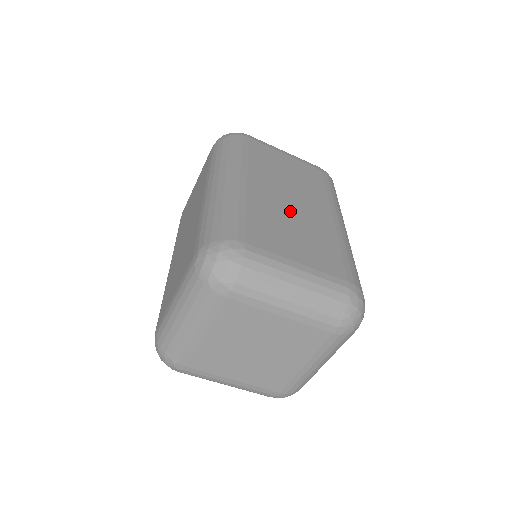
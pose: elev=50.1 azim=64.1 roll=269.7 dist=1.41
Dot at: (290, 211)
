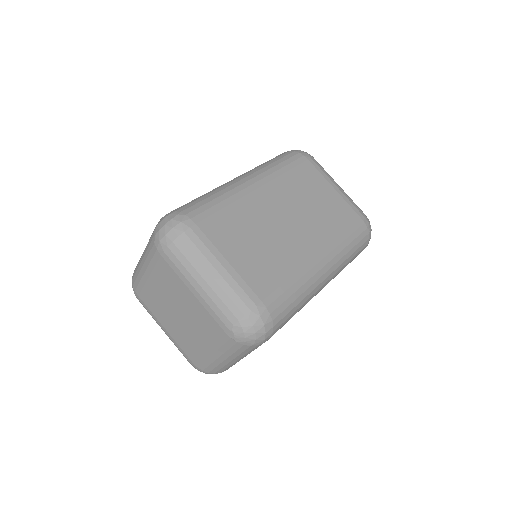
Dot at: (273, 227)
